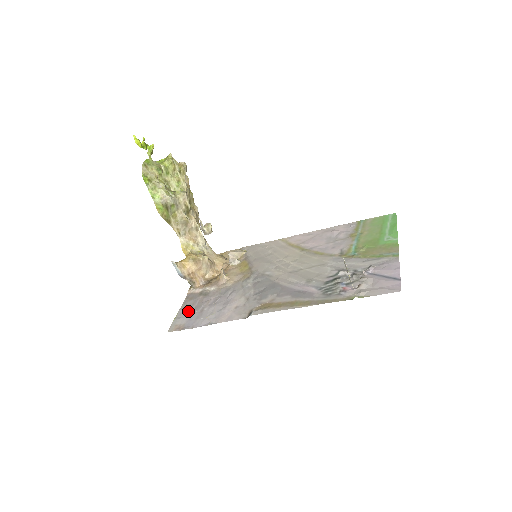
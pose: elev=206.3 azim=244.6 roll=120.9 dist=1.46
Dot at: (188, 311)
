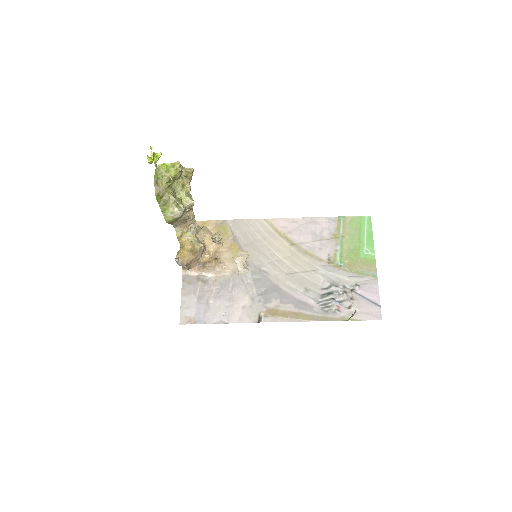
Dot at: (192, 300)
